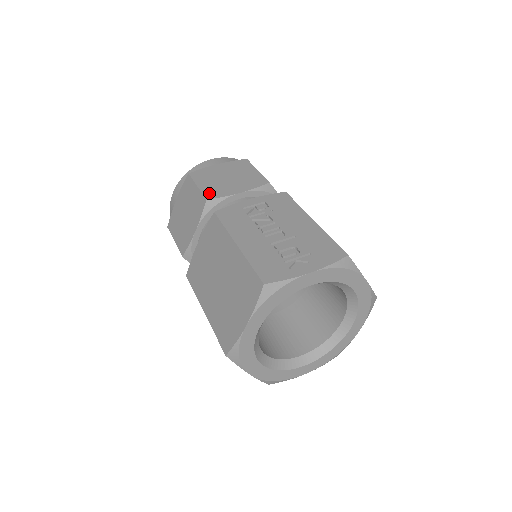
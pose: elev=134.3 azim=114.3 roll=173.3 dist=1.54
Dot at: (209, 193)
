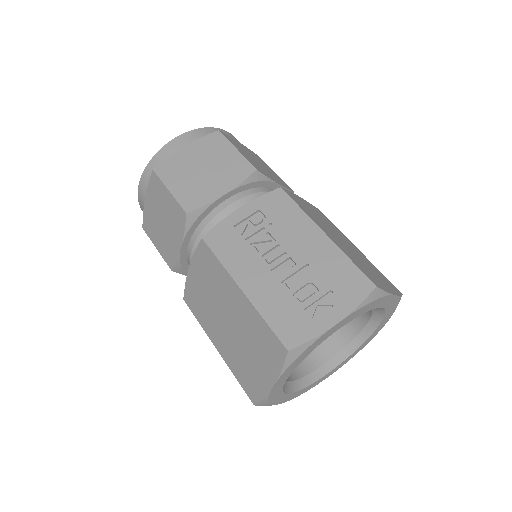
Dot at: (187, 201)
